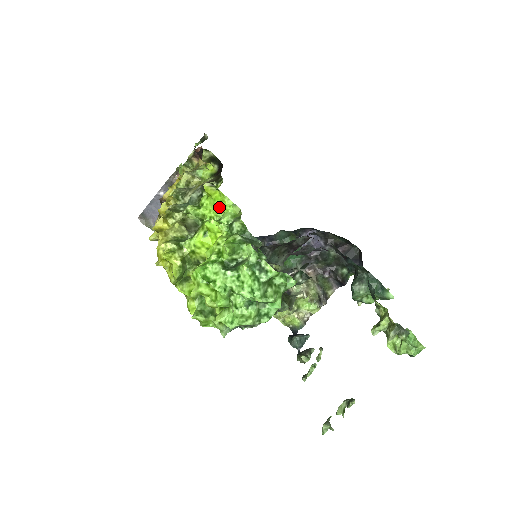
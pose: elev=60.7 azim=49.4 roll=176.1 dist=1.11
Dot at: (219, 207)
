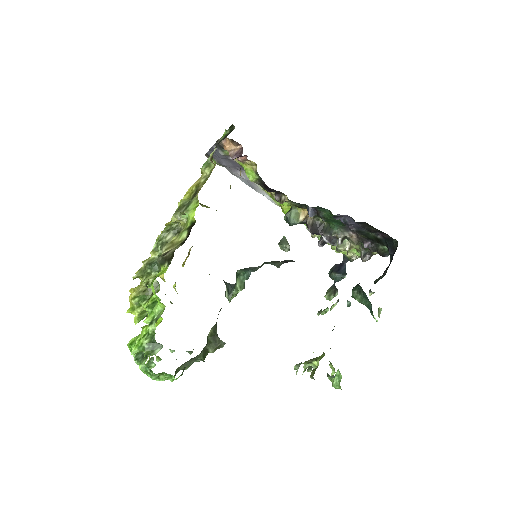
Dot at: (156, 296)
